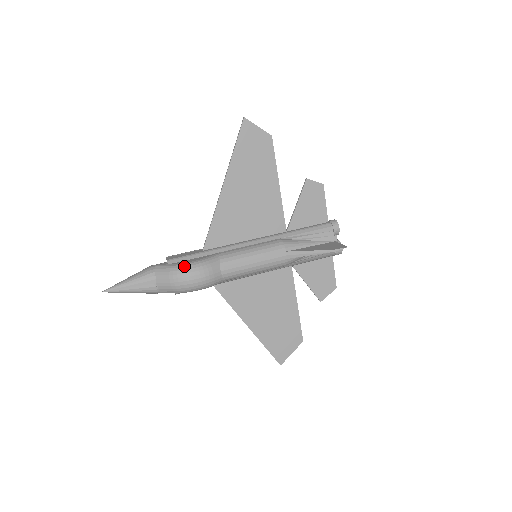
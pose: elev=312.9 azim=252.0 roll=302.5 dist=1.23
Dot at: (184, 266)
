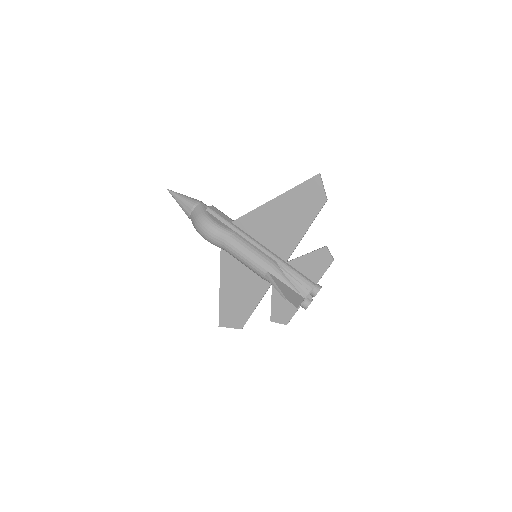
Dot at: (208, 219)
